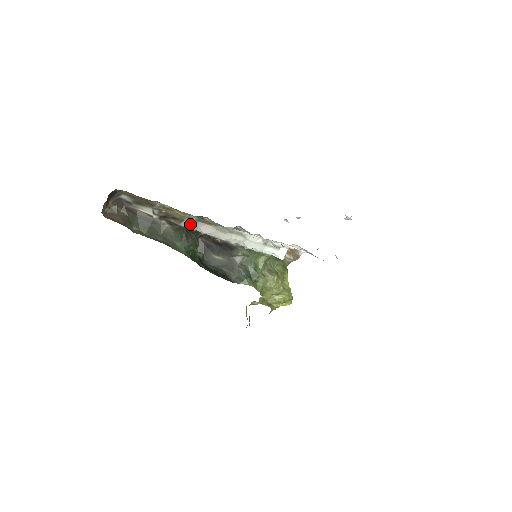
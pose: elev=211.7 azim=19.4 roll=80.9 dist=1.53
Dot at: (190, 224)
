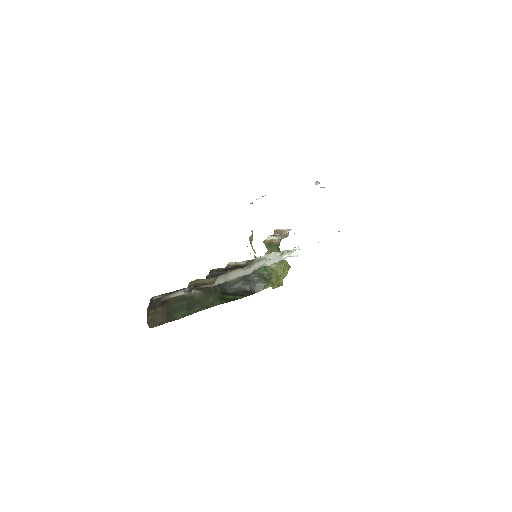
Dot at: (221, 280)
